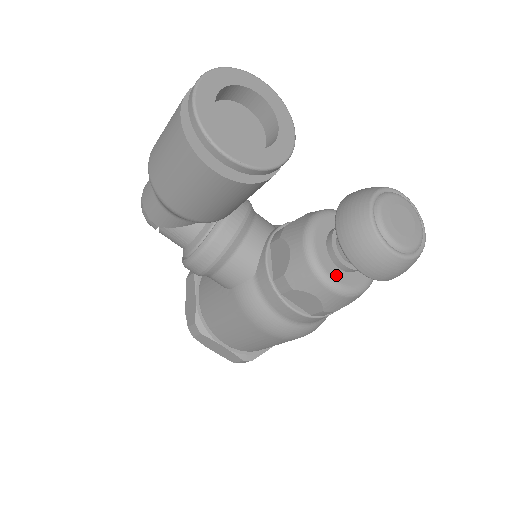
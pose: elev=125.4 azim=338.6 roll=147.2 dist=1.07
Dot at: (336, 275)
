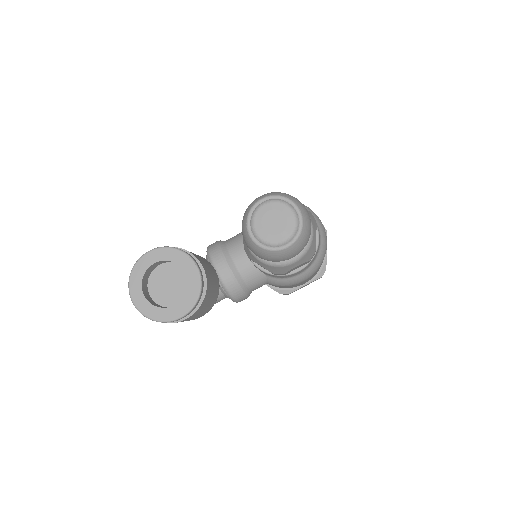
Dot at: occluded
